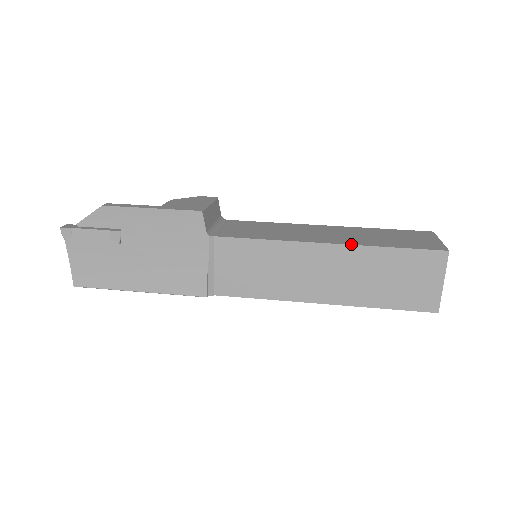
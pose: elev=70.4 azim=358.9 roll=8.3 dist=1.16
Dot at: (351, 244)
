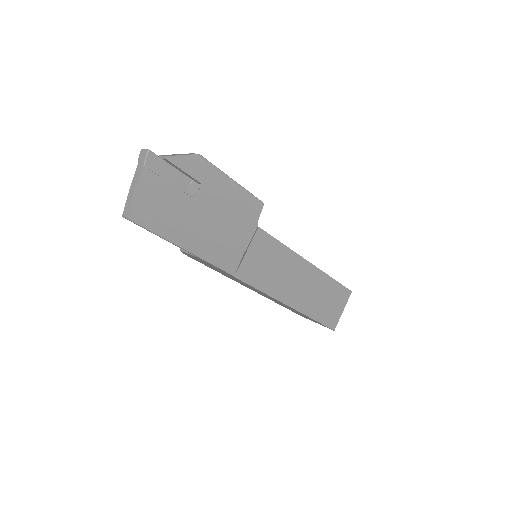
Dot at: occluded
